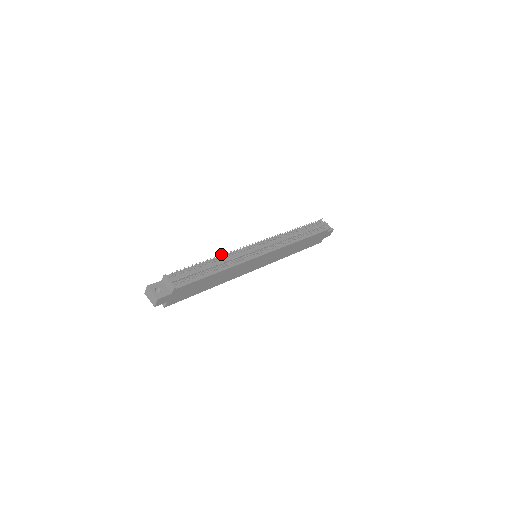
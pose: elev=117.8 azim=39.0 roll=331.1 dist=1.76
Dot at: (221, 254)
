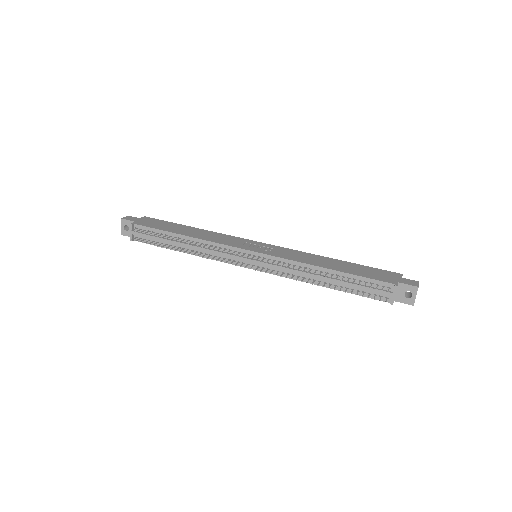
Dot at: (188, 244)
